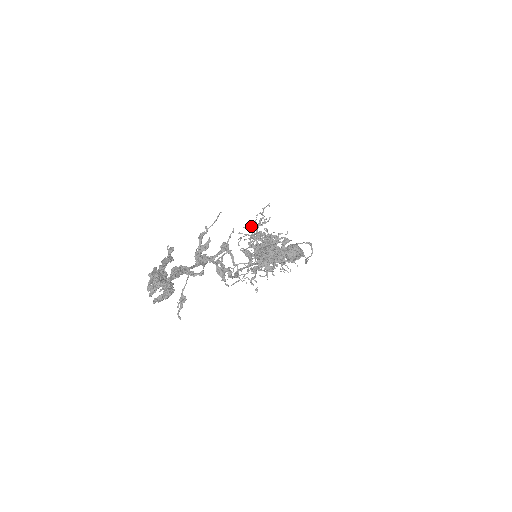
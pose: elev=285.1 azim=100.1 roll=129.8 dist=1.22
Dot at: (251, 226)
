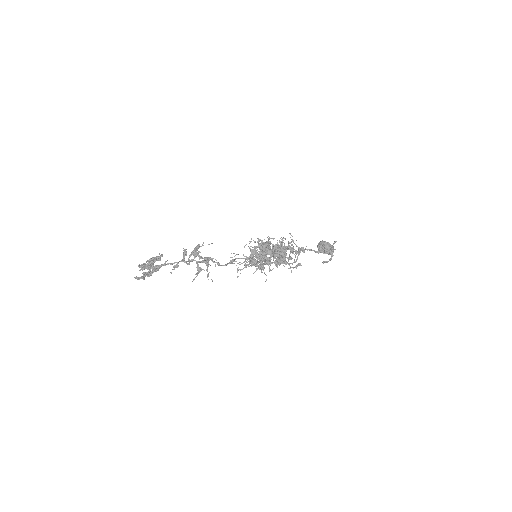
Dot at: (260, 240)
